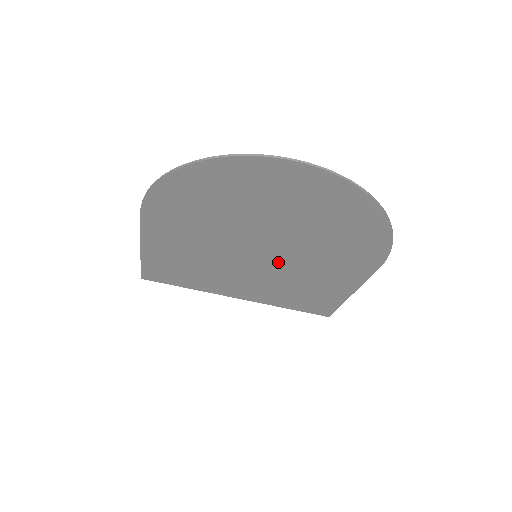
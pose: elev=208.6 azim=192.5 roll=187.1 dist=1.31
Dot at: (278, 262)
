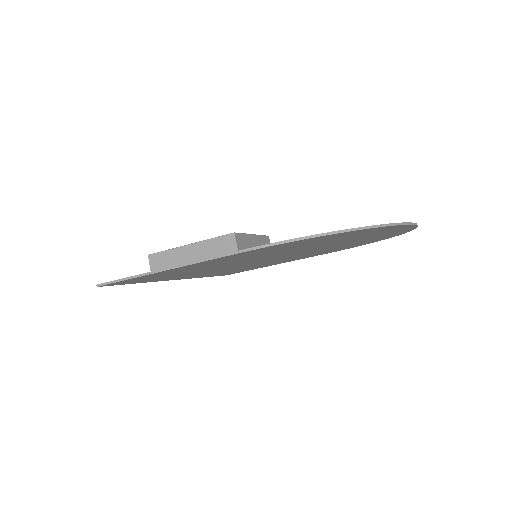
Dot at: occluded
